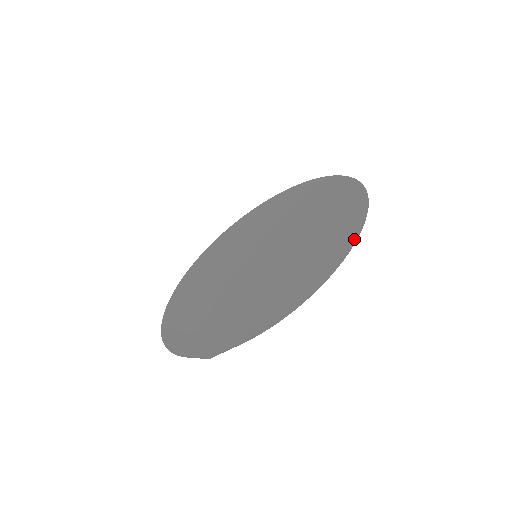
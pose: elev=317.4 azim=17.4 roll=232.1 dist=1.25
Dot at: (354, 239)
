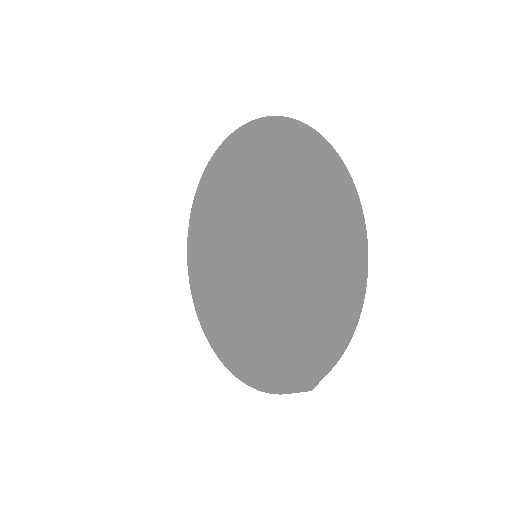
Dot at: (358, 209)
